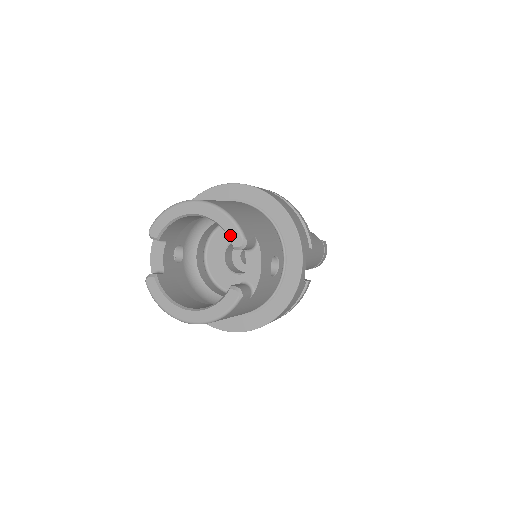
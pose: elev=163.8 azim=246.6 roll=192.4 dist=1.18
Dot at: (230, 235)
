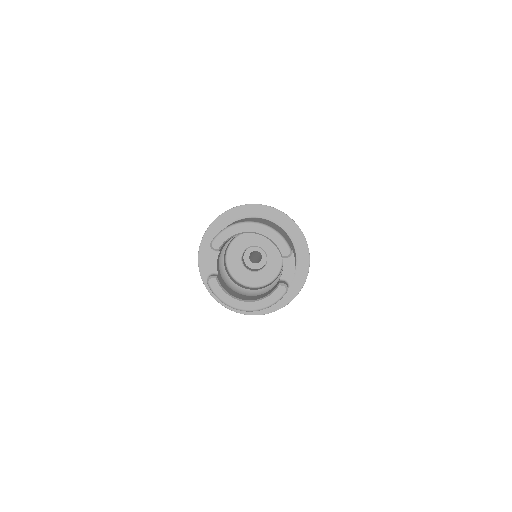
Dot at: (280, 247)
